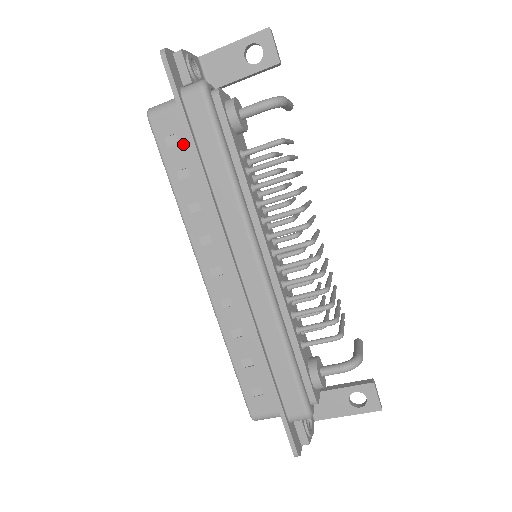
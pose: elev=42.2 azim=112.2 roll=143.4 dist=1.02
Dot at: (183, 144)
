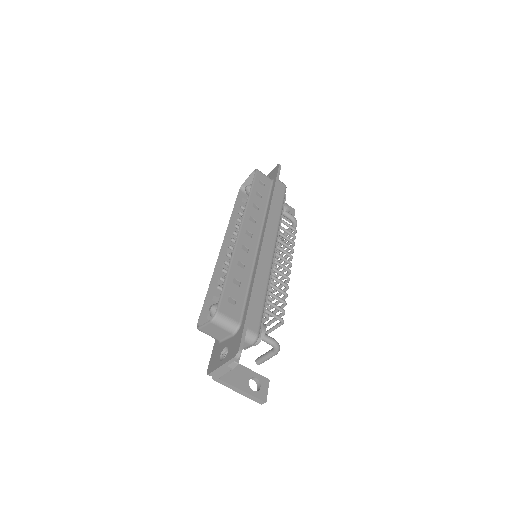
Dot at: (266, 189)
